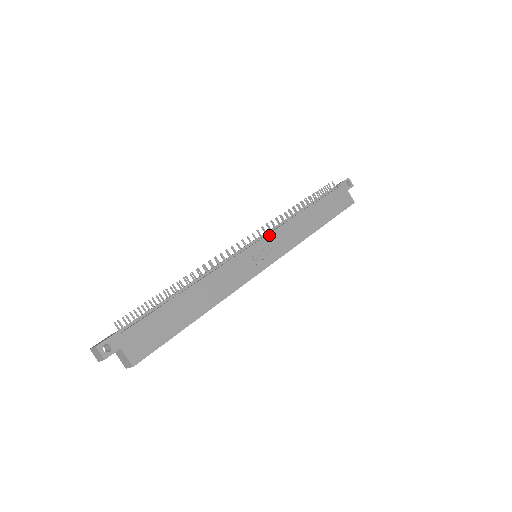
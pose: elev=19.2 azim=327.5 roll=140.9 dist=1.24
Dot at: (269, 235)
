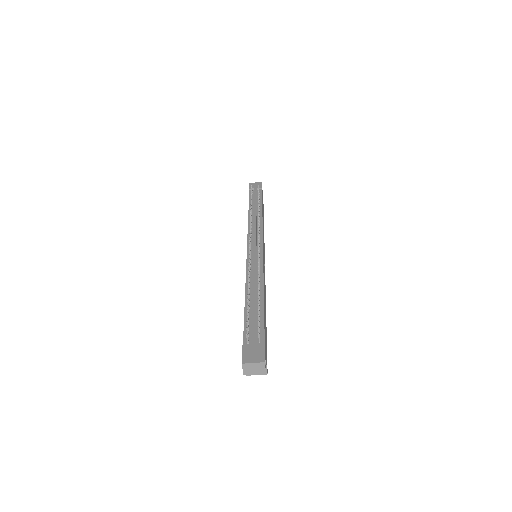
Dot at: occluded
